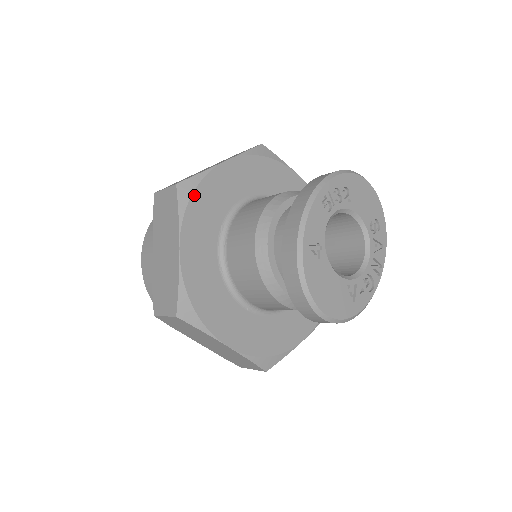
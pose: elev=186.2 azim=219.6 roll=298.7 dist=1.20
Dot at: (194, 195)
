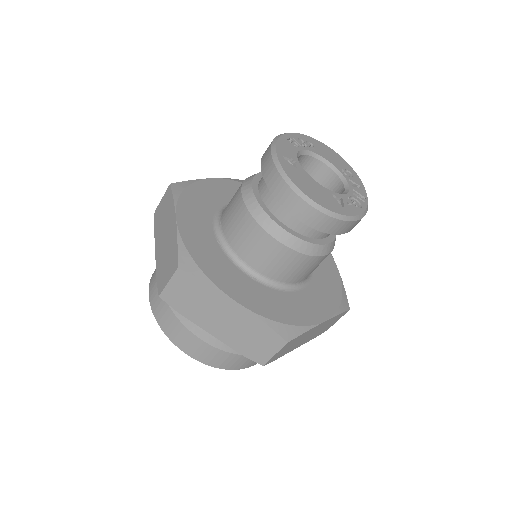
Dot at: (186, 190)
